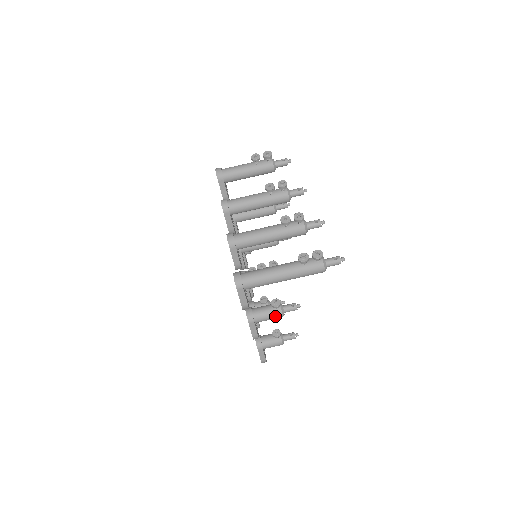
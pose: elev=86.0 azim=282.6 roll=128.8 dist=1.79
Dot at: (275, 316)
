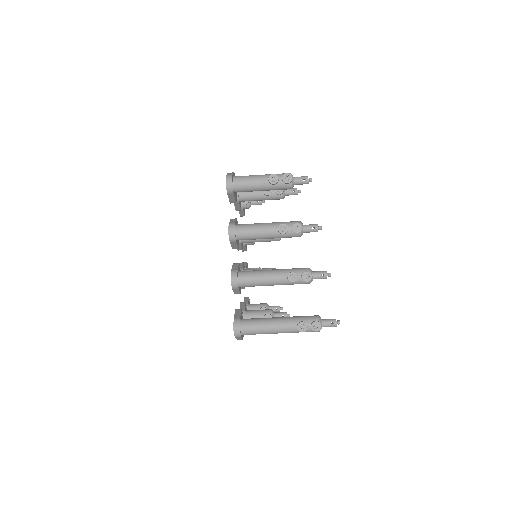
Dot at: occluded
